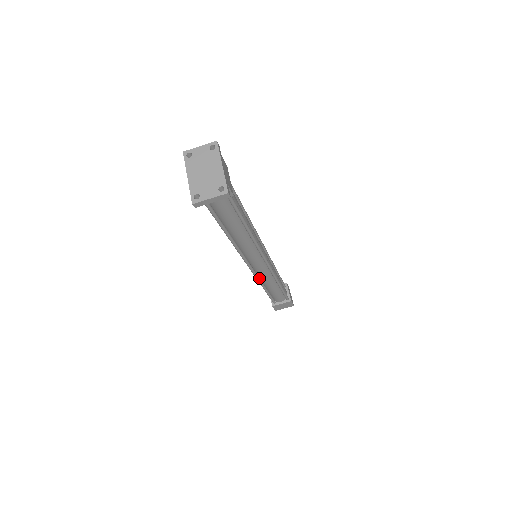
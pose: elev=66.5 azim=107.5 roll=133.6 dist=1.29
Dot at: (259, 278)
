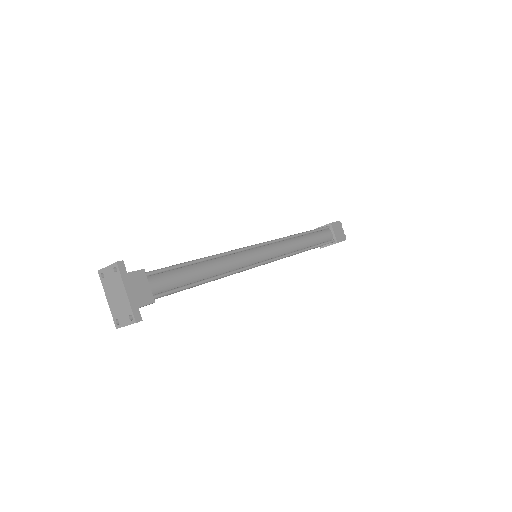
Dot at: occluded
